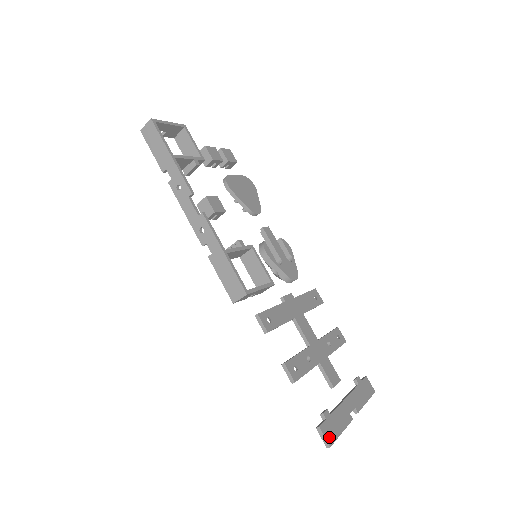
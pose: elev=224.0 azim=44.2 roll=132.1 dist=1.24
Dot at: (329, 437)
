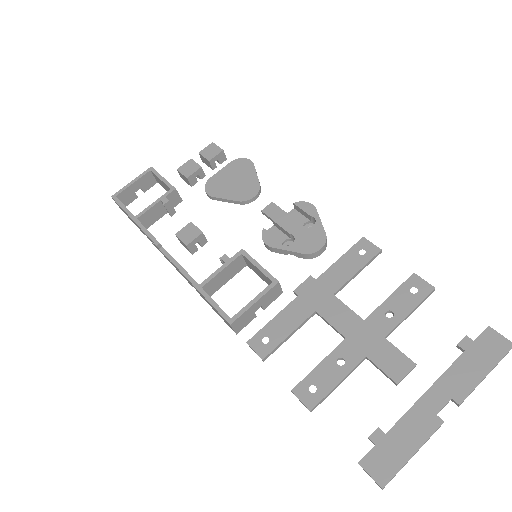
Dot at: (380, 473)
